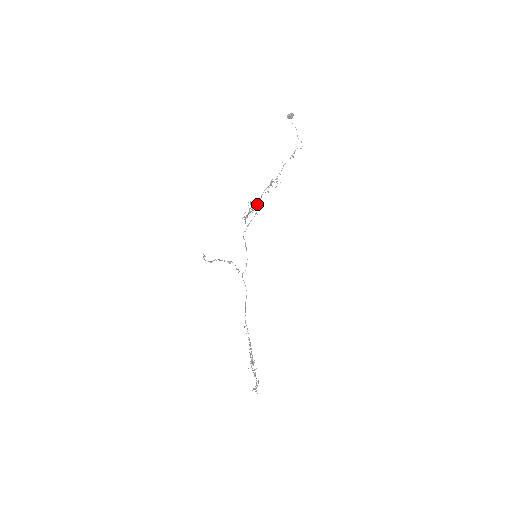
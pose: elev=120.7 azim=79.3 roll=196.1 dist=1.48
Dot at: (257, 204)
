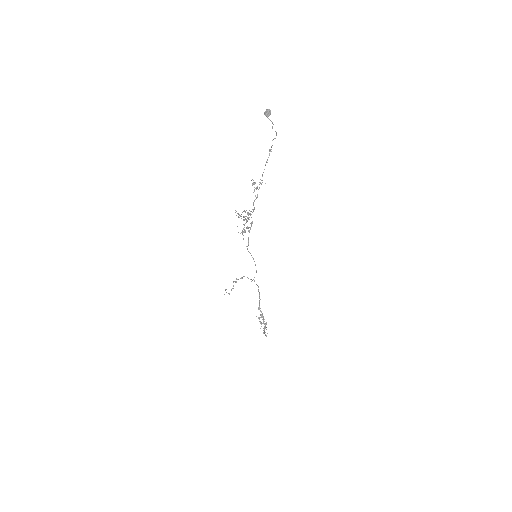
Dot at: (249, 214)
